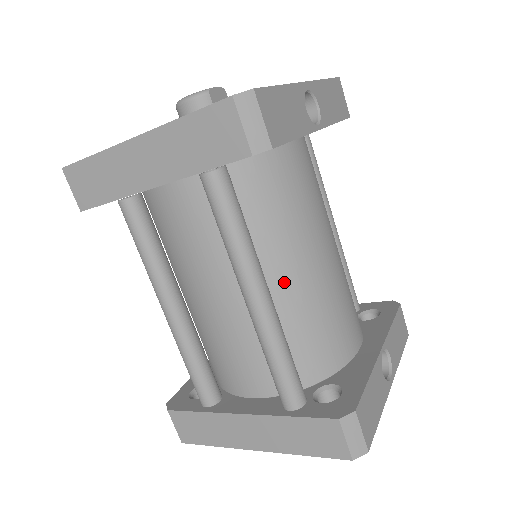
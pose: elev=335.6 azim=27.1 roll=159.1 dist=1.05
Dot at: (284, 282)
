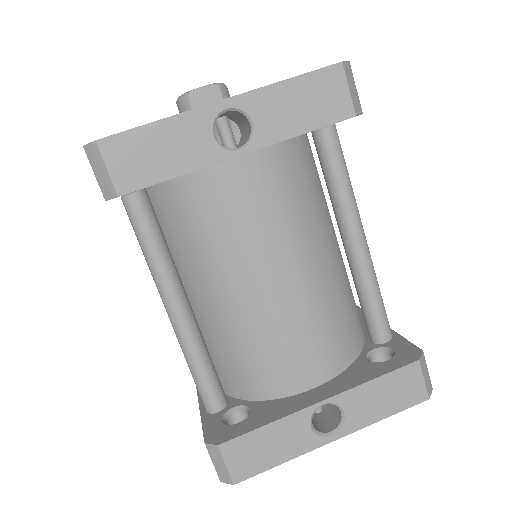
Dot at: (211, 301)
